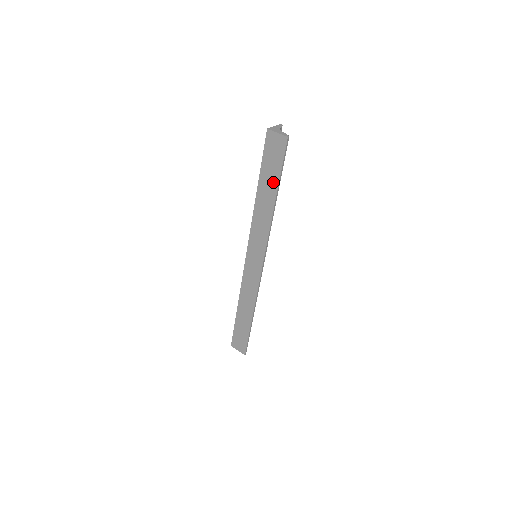
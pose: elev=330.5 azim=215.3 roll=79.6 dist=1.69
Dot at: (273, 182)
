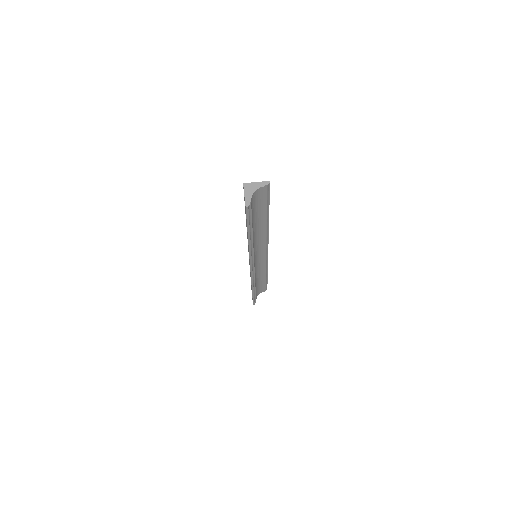
Dot at: occluded
